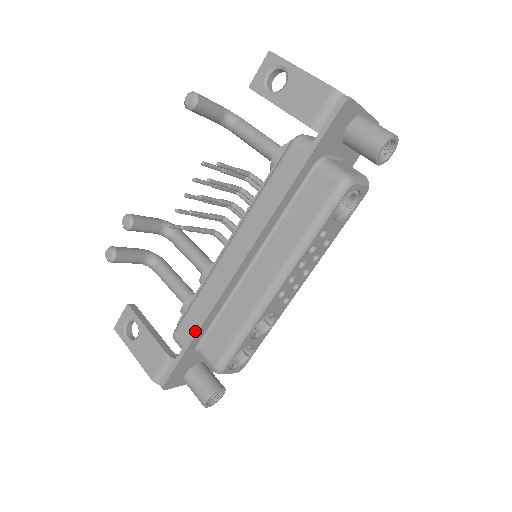
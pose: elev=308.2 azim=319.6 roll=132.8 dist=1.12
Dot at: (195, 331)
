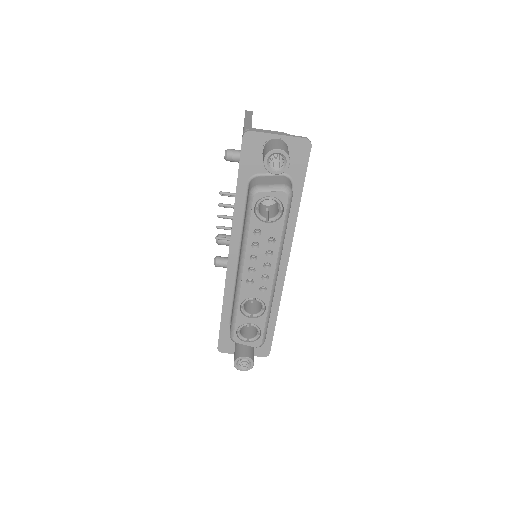
Dot at: (222, 309)
